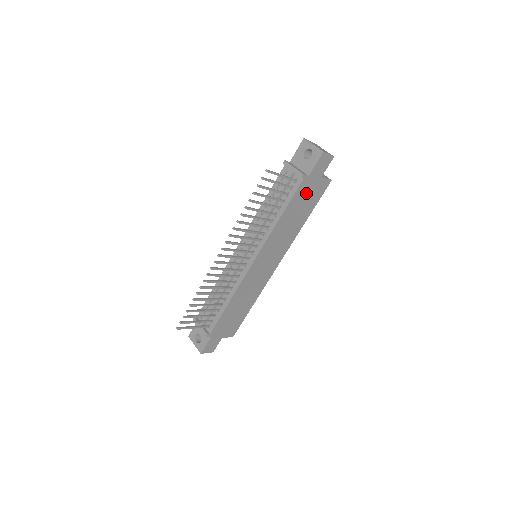
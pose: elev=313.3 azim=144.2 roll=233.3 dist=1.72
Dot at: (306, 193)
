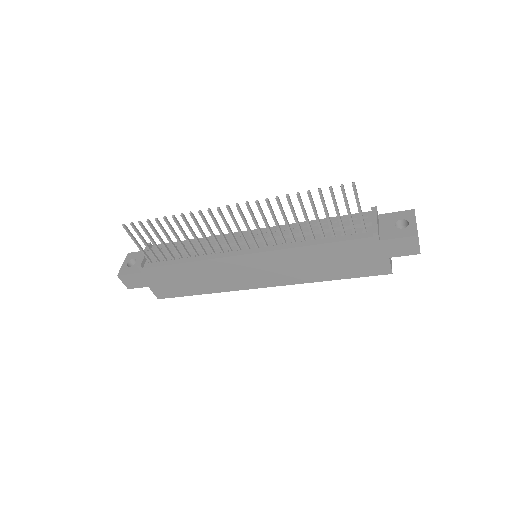
Dot at: (360, 254)
